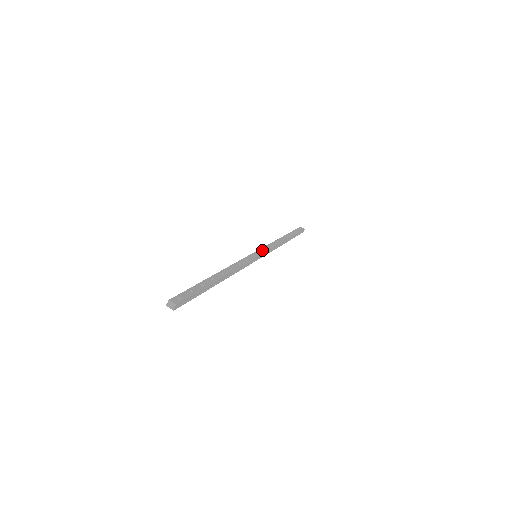
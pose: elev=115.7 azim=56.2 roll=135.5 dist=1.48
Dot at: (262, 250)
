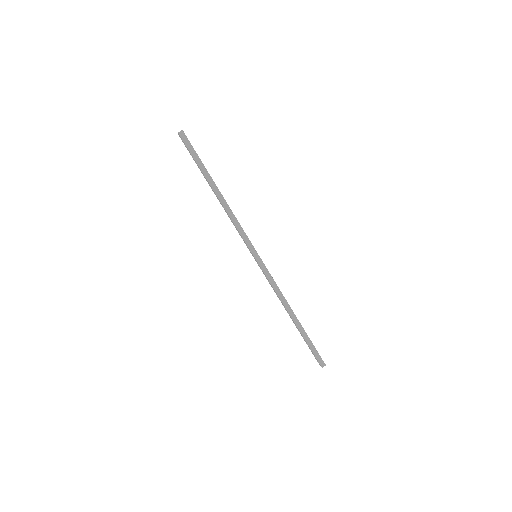
Dot at: (265, 266)
